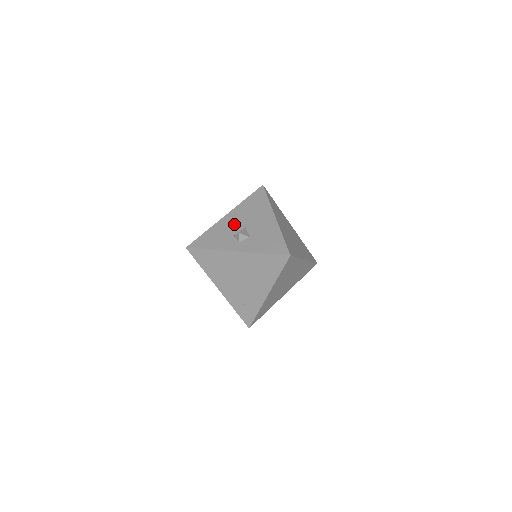
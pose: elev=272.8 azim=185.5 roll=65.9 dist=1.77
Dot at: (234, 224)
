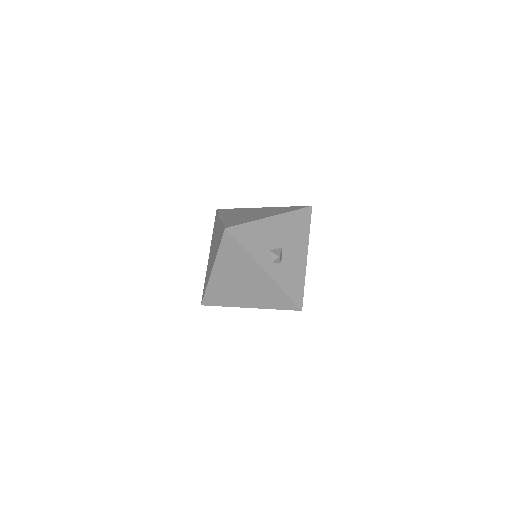
Dot at: (275, 235)
